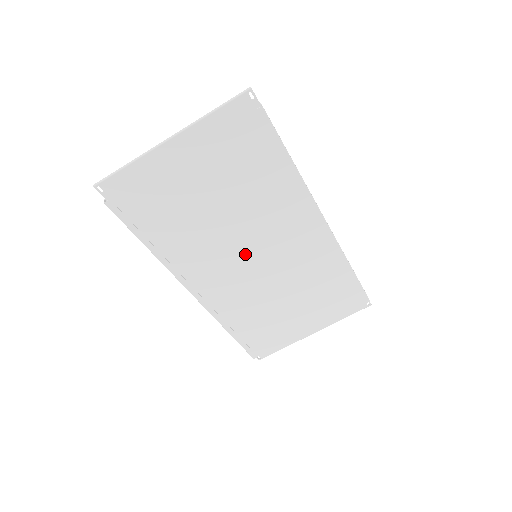
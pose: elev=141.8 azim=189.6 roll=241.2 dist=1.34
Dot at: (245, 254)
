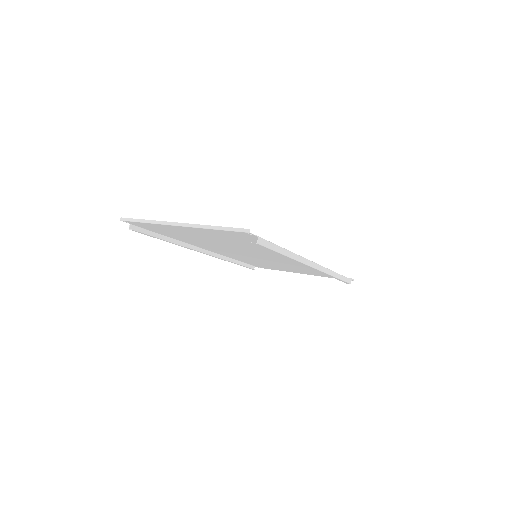
Dot at: (247, 253)
